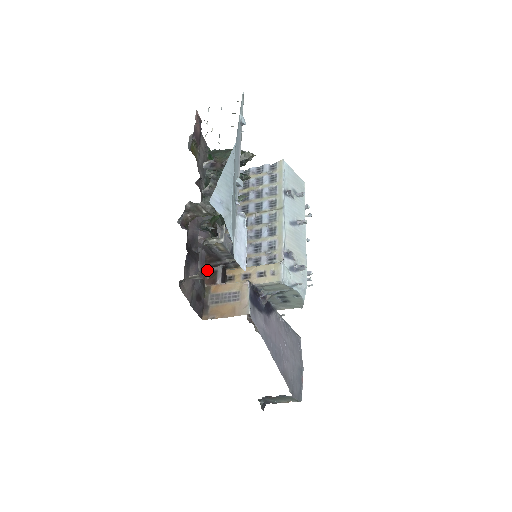
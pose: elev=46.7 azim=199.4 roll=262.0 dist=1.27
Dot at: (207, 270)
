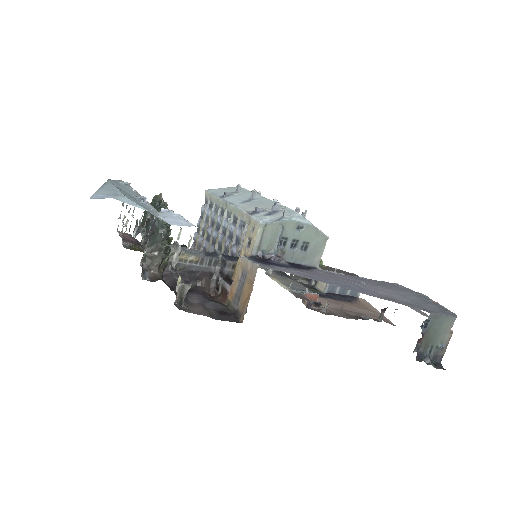
Dot at: (217, 296)
